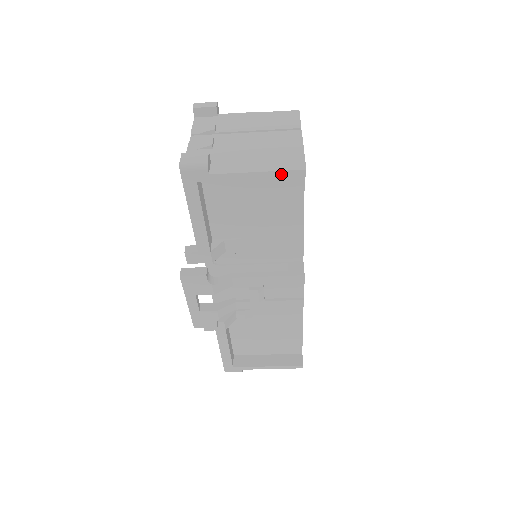
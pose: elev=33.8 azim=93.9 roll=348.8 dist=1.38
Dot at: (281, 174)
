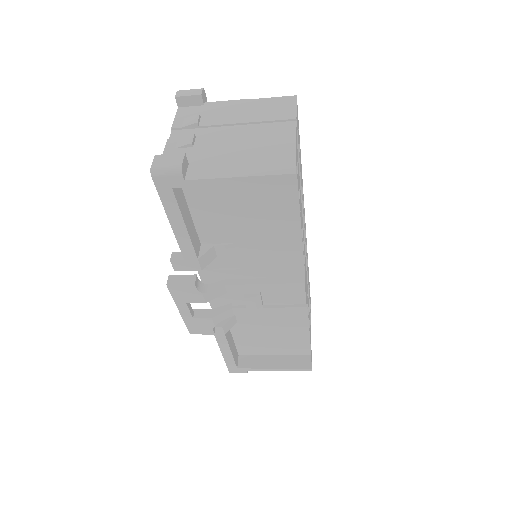
Dot at: (267, 179)
